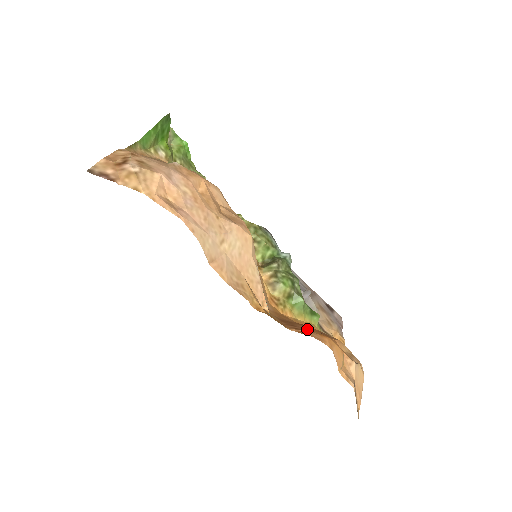
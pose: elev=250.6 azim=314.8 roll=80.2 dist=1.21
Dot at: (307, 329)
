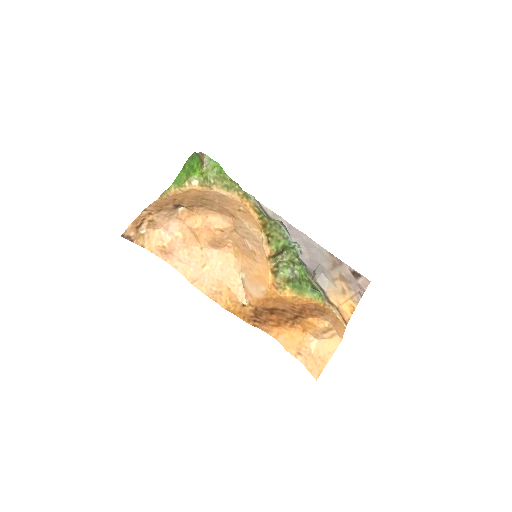
Dot at: (265, 321)
